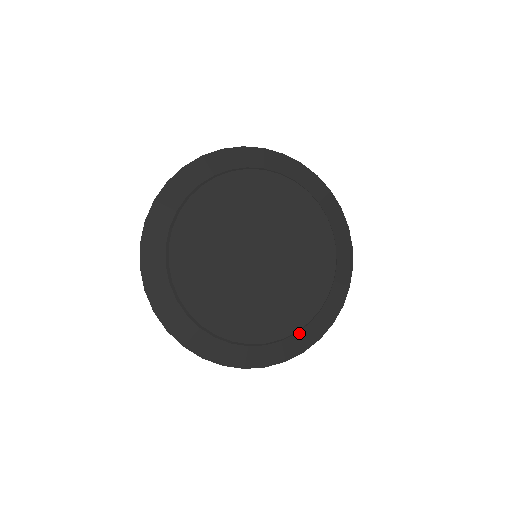
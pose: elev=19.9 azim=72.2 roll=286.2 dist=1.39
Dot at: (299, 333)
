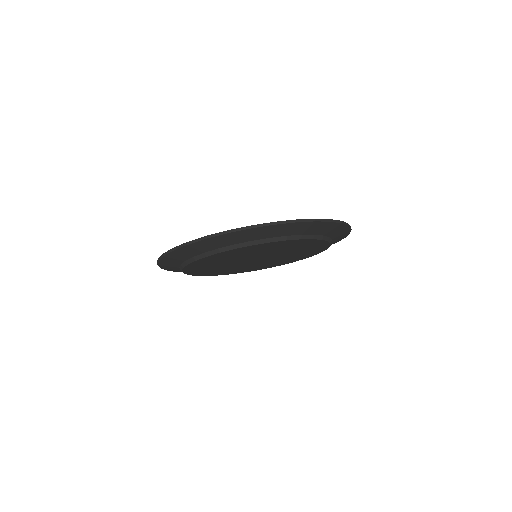
Dot at: occluded
